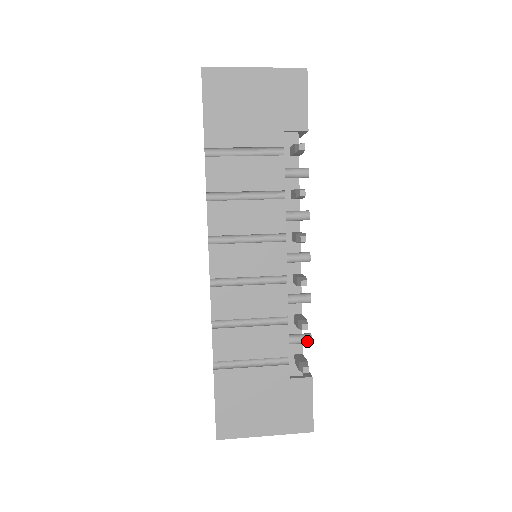
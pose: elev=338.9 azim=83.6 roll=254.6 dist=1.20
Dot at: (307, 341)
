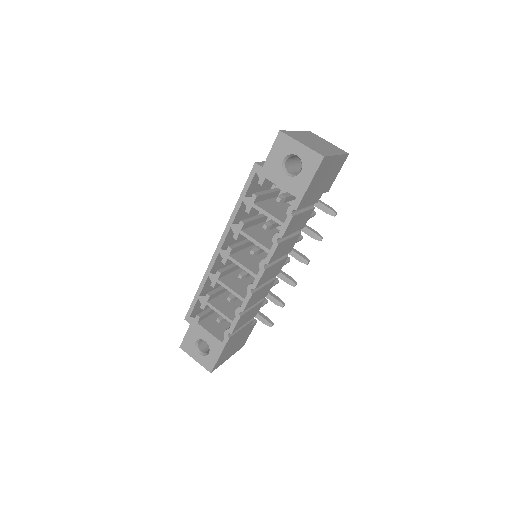
Dot at: occluded
